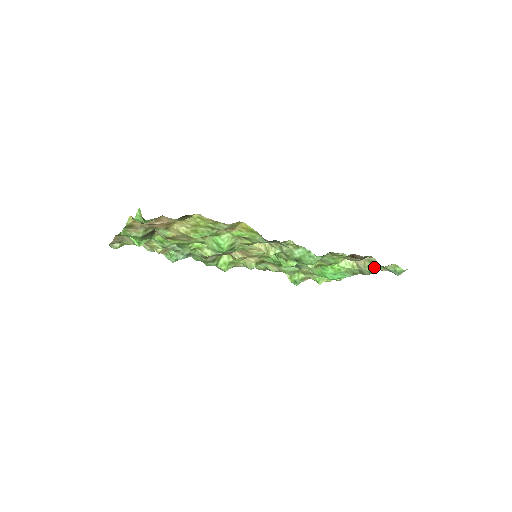
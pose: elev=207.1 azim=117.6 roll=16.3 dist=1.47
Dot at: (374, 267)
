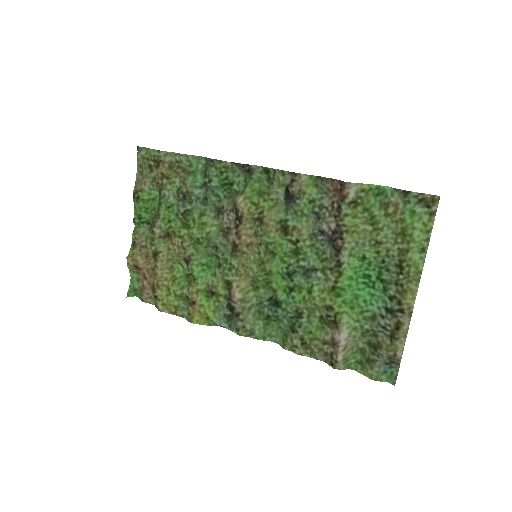
Dot at: (353, 360)
